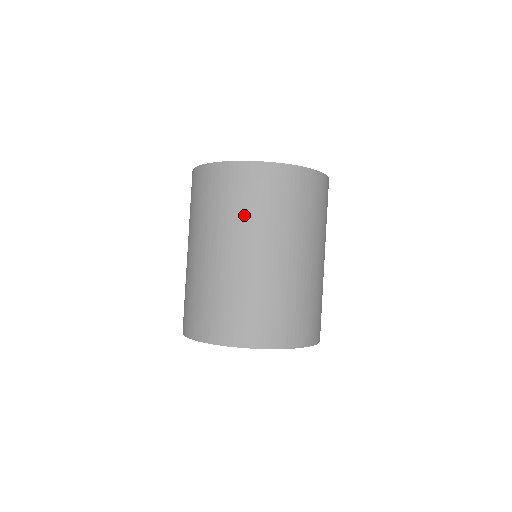
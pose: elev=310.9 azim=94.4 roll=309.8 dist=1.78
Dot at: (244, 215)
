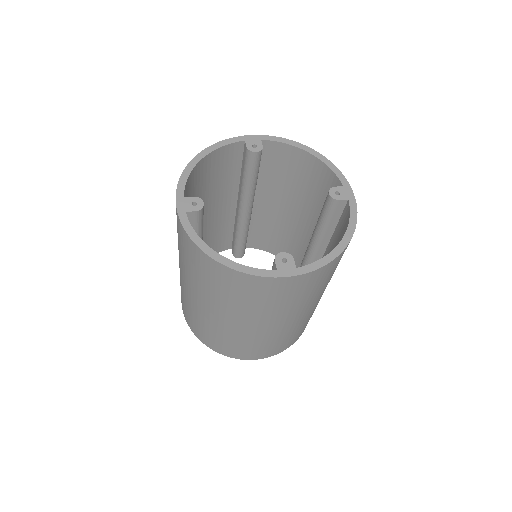
Dot at: (202, 285)
